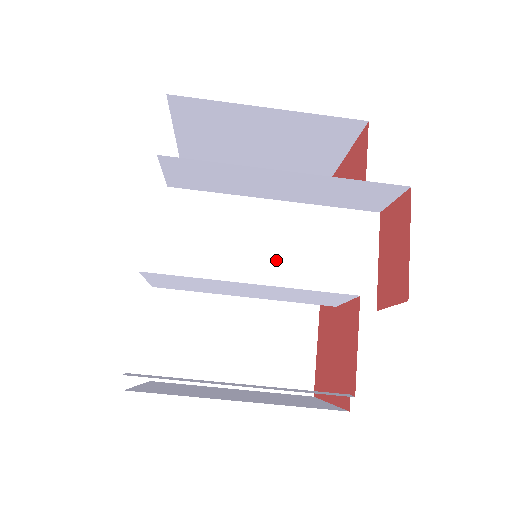
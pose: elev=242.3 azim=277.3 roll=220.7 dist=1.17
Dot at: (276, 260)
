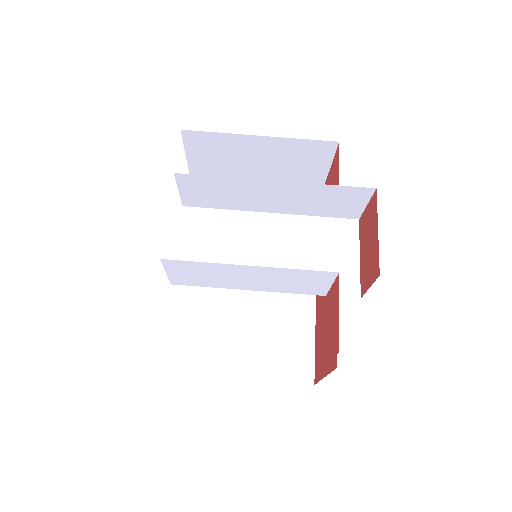
Dot at: (273, 260)
